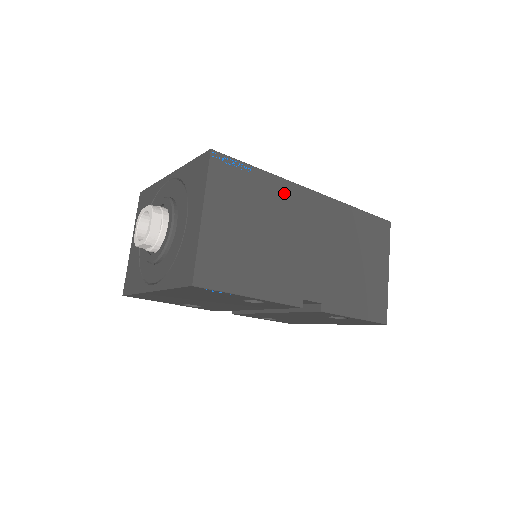
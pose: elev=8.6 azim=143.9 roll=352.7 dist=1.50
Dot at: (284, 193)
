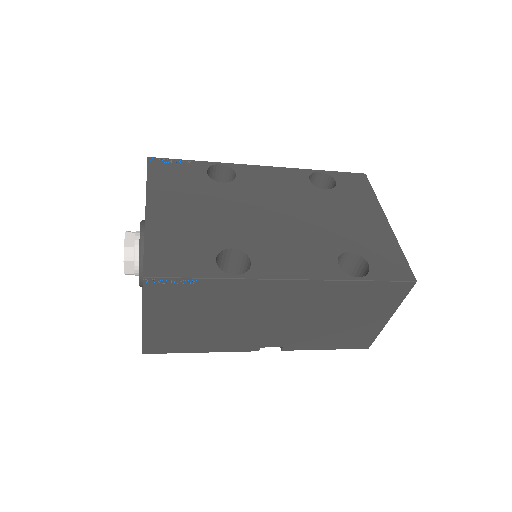
Dot at: (243, 289)
